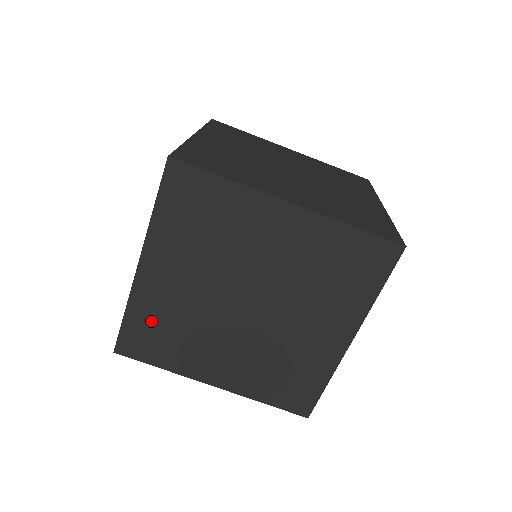
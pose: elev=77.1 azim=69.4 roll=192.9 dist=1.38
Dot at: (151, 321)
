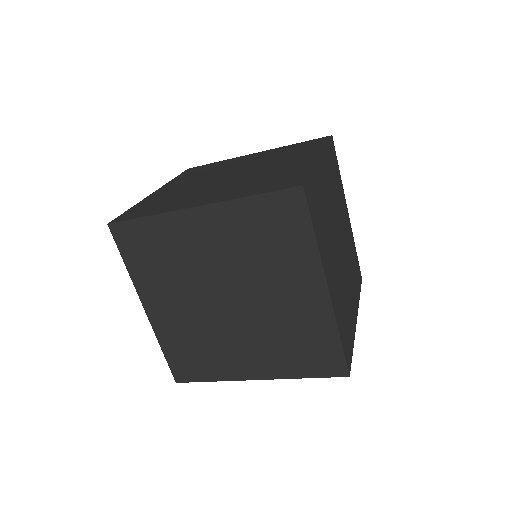
Dot at: (181, 347)
